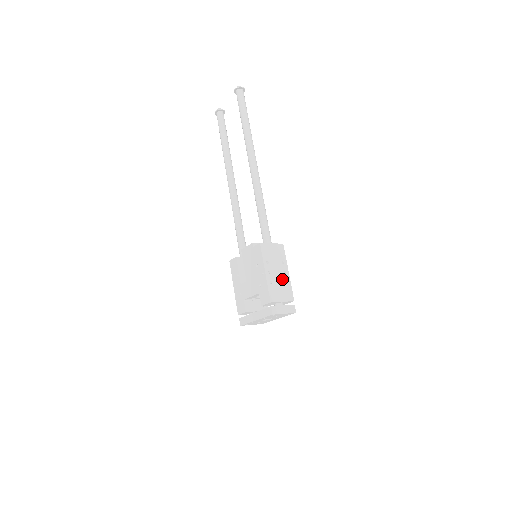
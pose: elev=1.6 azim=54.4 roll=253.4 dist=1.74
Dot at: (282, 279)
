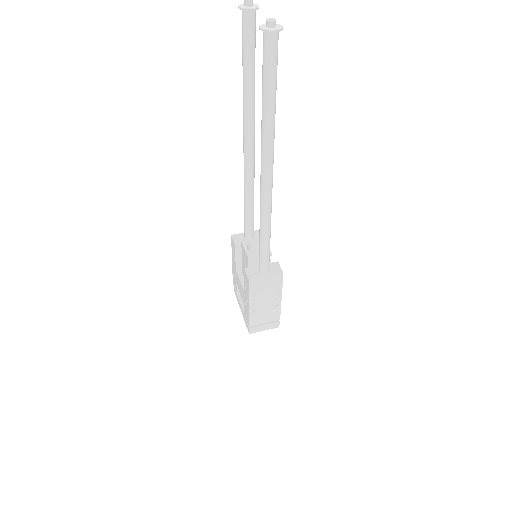
Dot at: (270, 305)
